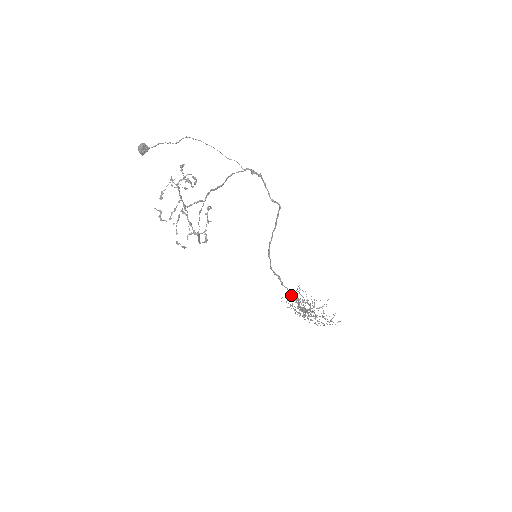
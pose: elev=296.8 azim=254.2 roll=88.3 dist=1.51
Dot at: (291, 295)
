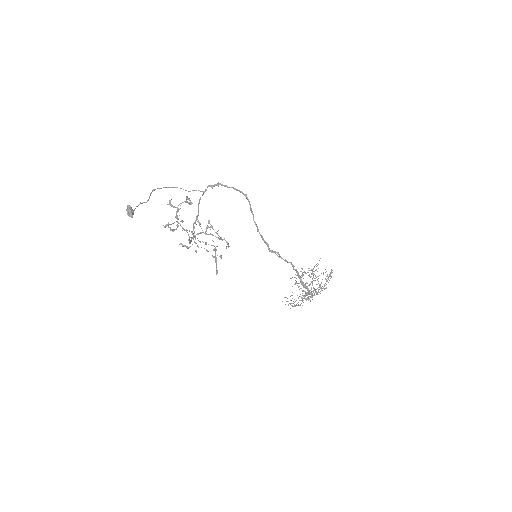
Dot at: (288, 305)
